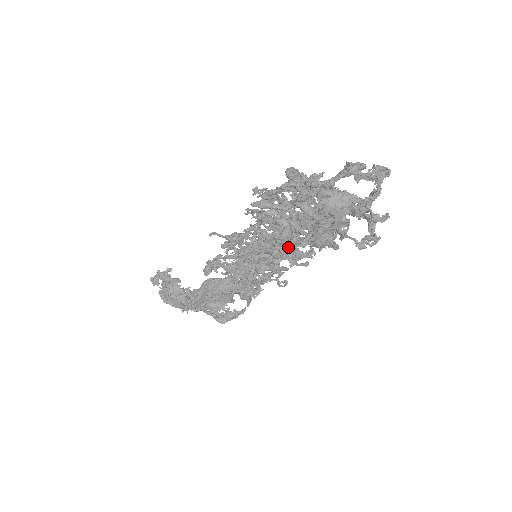
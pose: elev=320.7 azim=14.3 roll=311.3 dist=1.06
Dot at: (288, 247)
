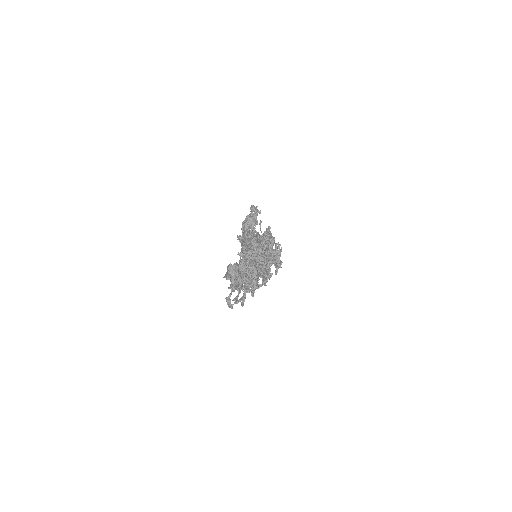
Dot at: occluded
